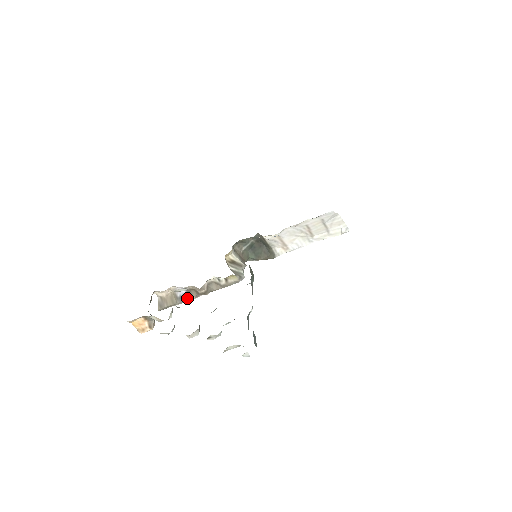
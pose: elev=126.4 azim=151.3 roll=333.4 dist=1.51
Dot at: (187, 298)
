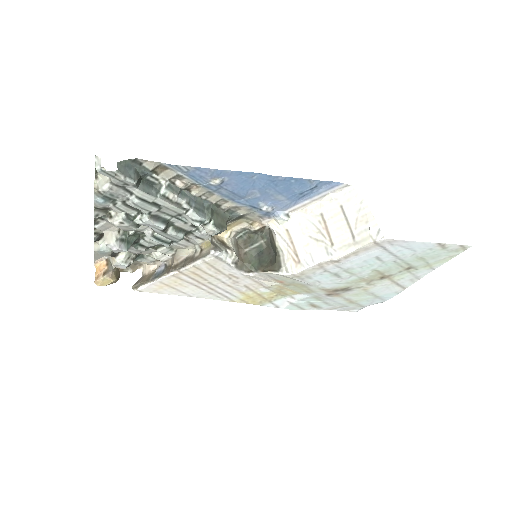
Dot at: (160, 275)
